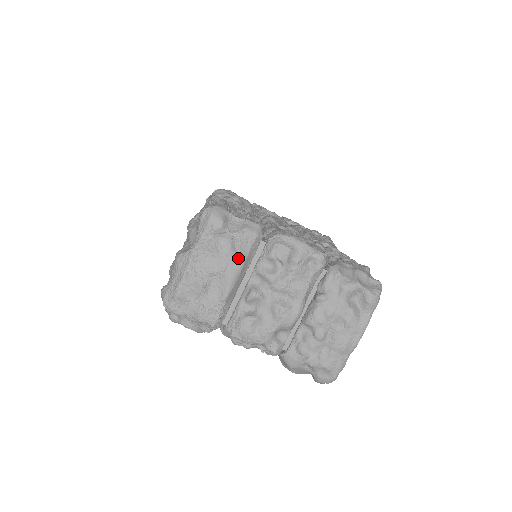
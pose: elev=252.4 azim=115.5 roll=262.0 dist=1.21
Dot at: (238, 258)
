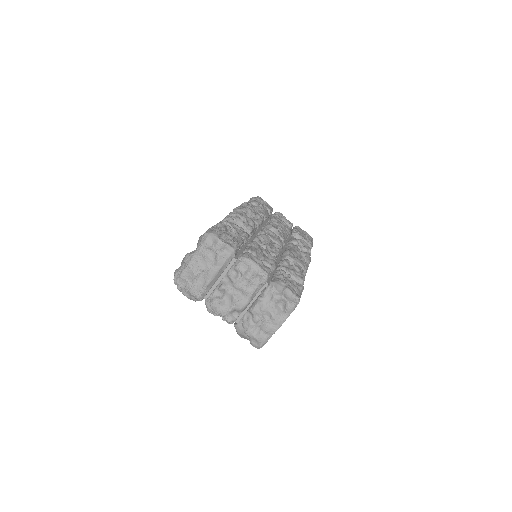
Dot at: (217, 265)
